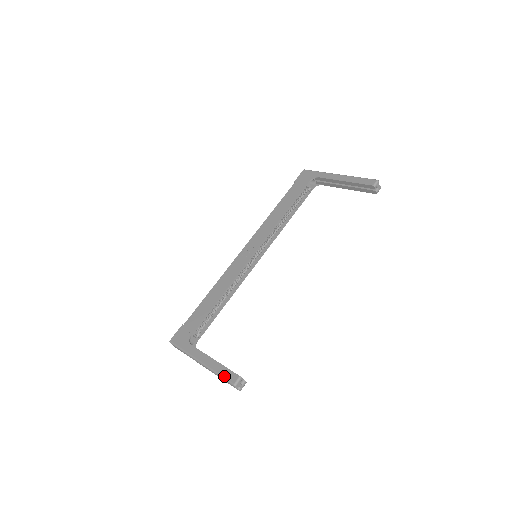
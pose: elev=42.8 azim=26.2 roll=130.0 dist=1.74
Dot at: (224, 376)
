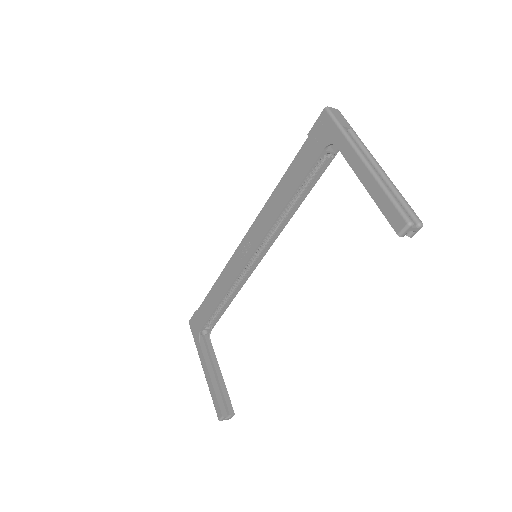
Dot at: (214, 404)
